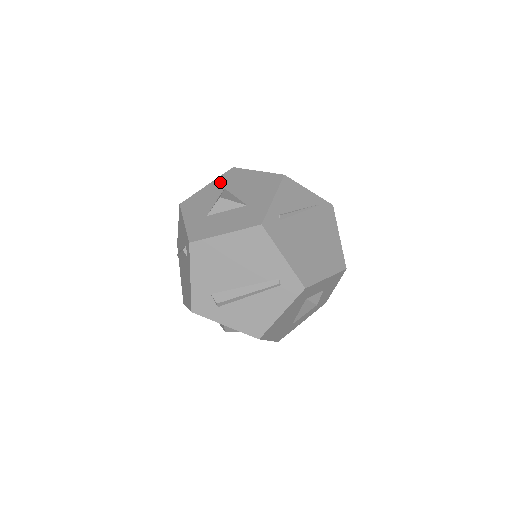
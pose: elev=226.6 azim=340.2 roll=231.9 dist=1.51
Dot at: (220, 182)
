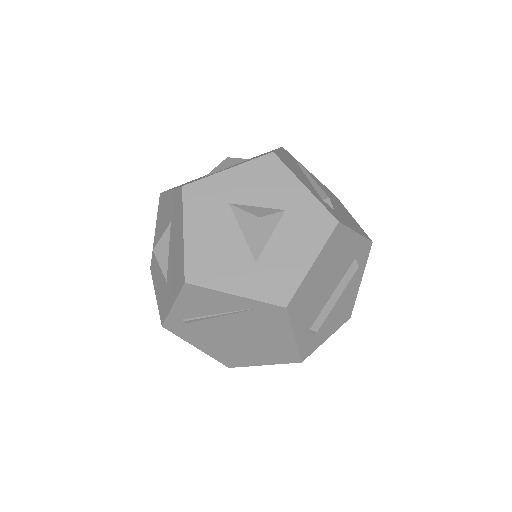
Dot at: (172, 203)
